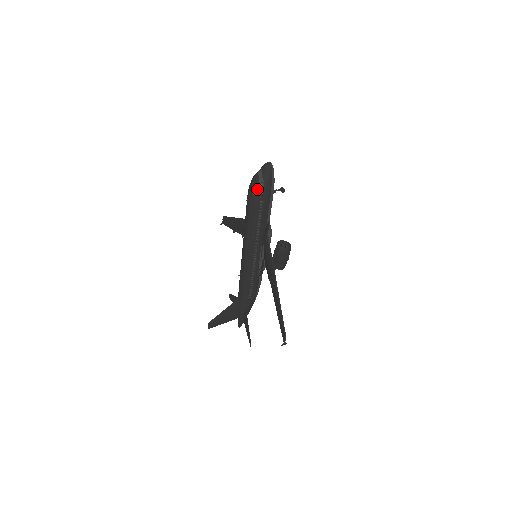
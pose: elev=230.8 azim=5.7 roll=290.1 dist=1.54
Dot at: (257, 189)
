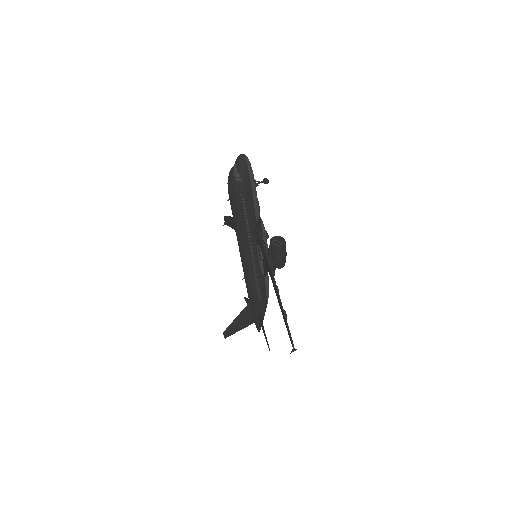
Dot at: (235, 186)
